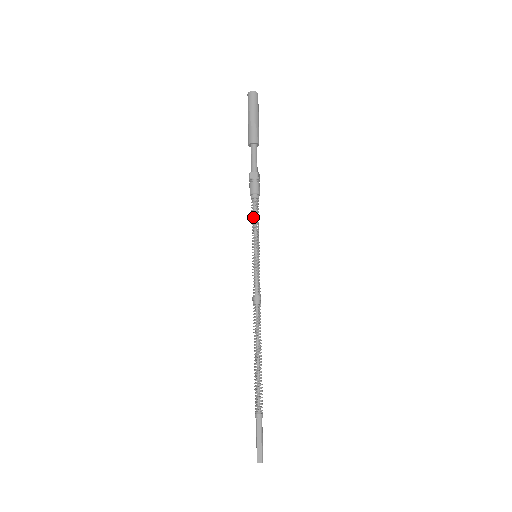
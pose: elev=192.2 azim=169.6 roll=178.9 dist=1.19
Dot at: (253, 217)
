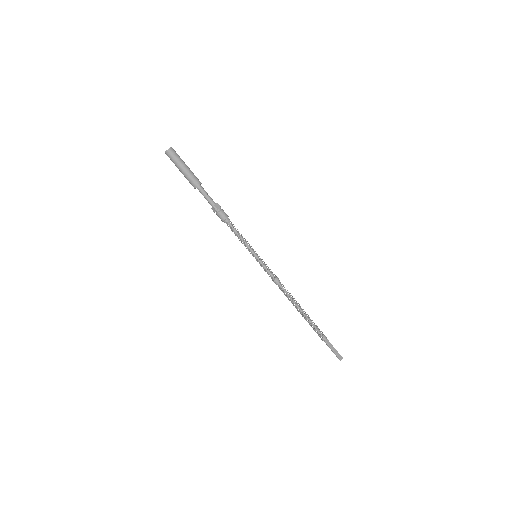
Dot at: (237, 234)
